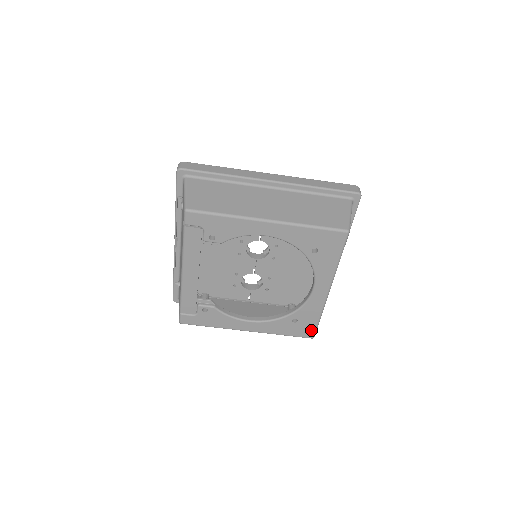
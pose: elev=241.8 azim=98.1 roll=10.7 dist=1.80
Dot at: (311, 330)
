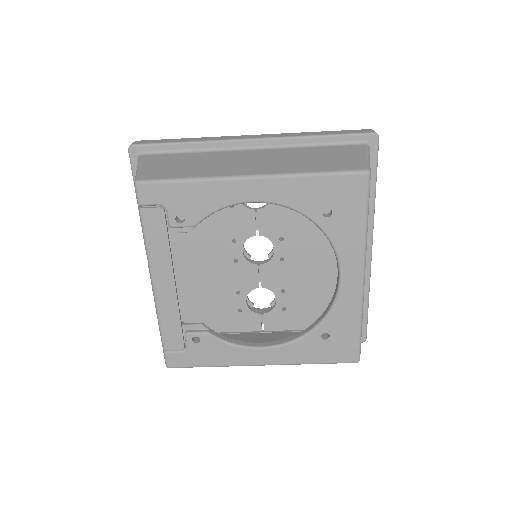
Dot at: (352, 348)
